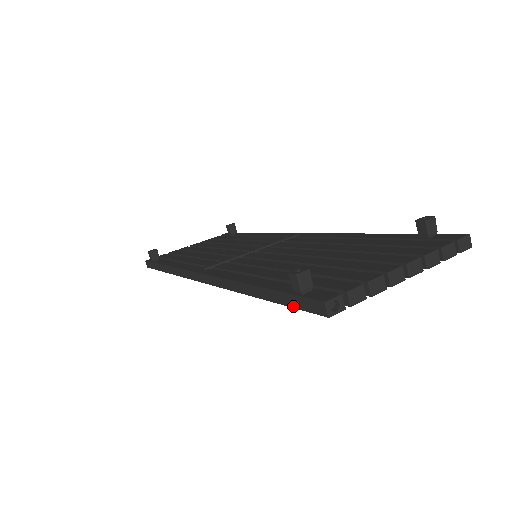
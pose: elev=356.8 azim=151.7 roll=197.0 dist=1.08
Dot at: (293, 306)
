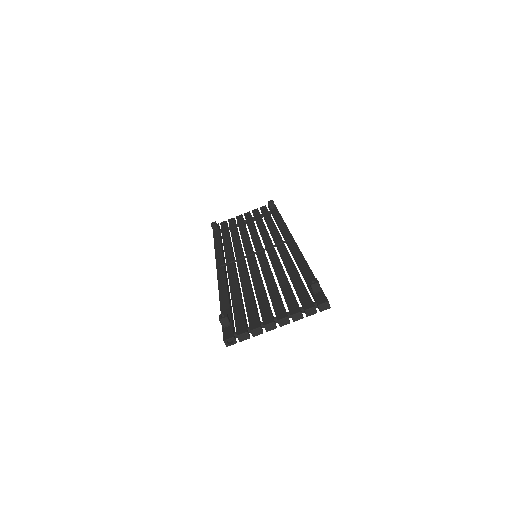
Dot at: occluded
